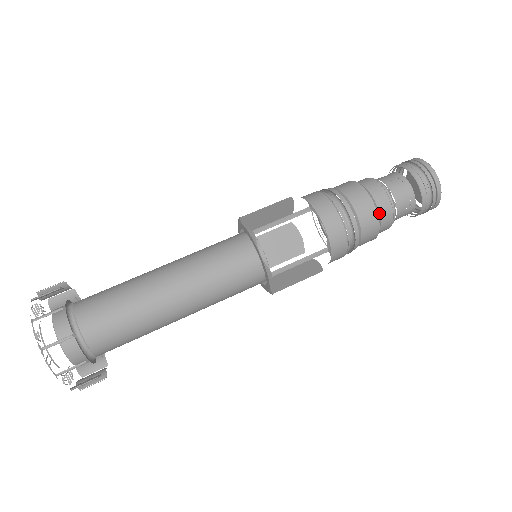
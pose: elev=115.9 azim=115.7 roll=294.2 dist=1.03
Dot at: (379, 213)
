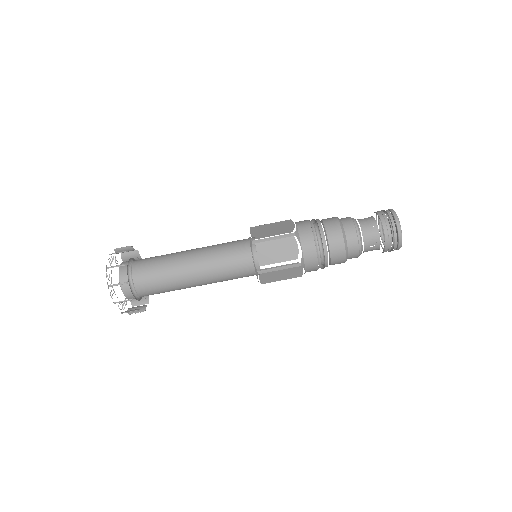
Dot at: (347, 246)
